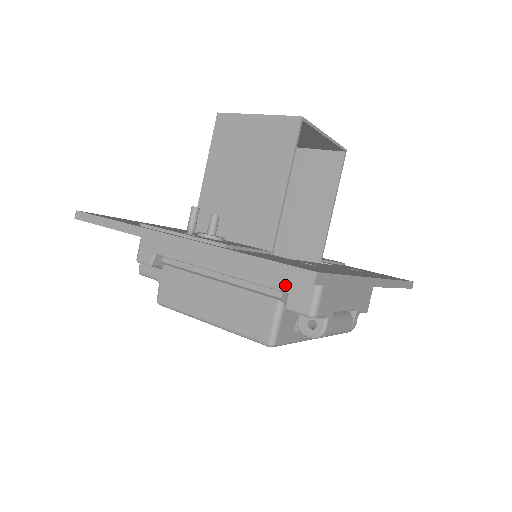
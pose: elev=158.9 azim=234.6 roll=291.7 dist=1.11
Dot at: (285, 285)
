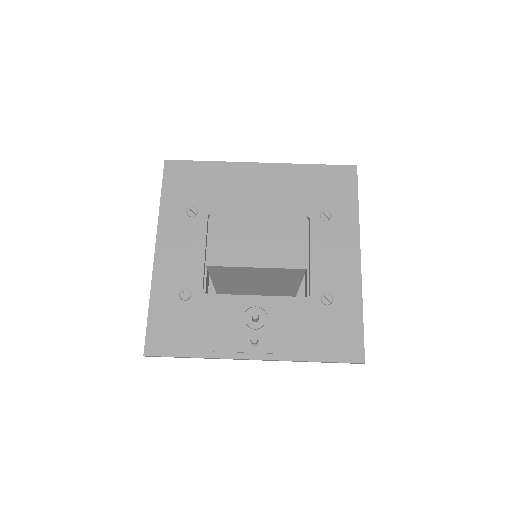
Dot at: occluded
